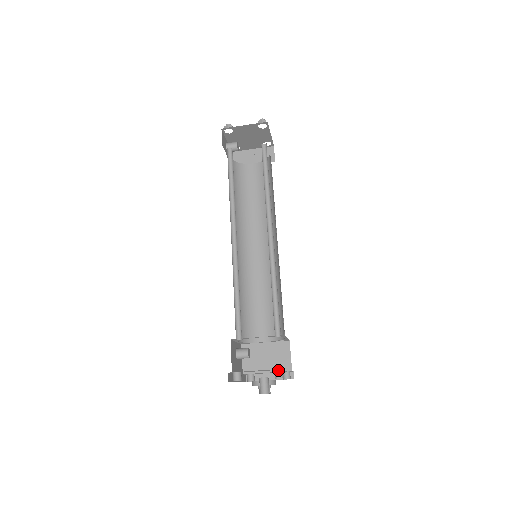
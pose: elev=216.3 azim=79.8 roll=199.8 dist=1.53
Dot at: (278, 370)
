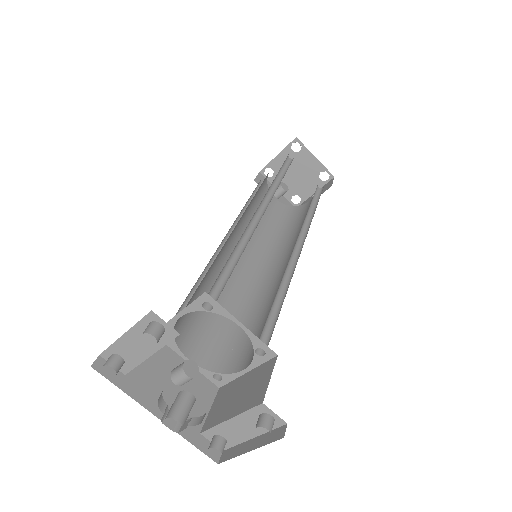
Dot at: (149, 323)
